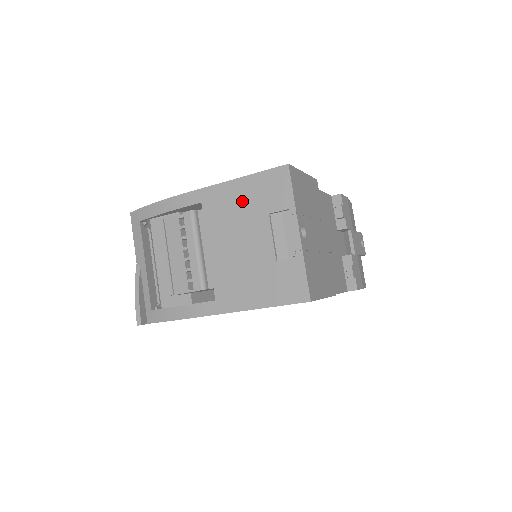
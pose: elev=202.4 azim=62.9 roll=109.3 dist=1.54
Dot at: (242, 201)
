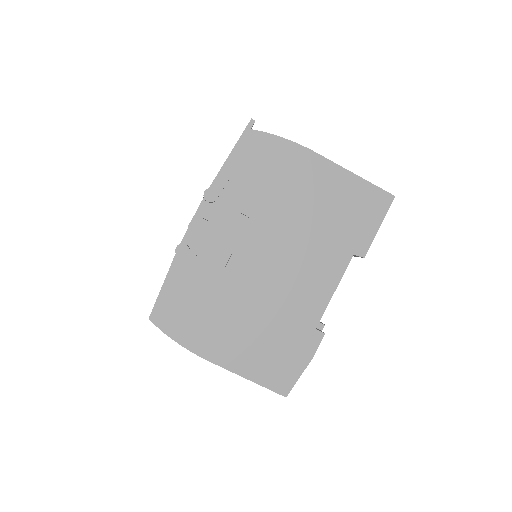
Dot at: occluded
